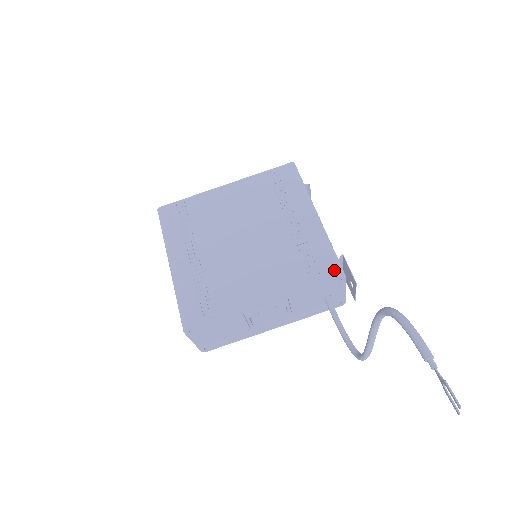
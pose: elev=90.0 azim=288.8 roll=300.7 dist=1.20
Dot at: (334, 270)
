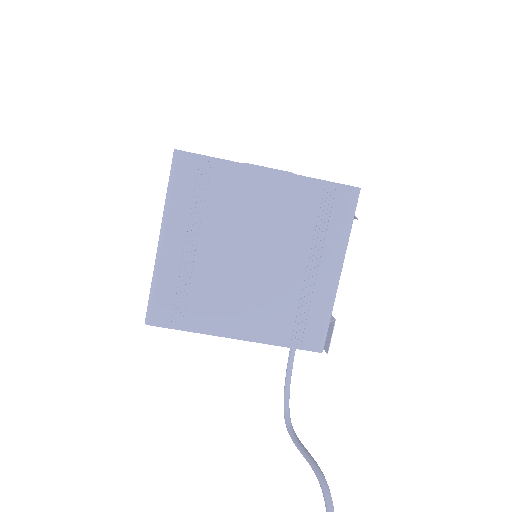
Dot at: (317, 343)
